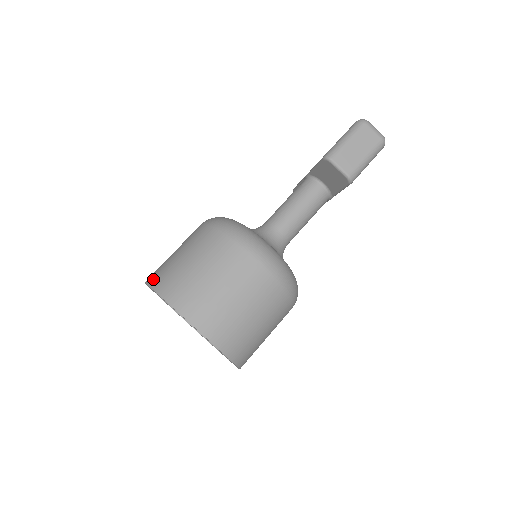
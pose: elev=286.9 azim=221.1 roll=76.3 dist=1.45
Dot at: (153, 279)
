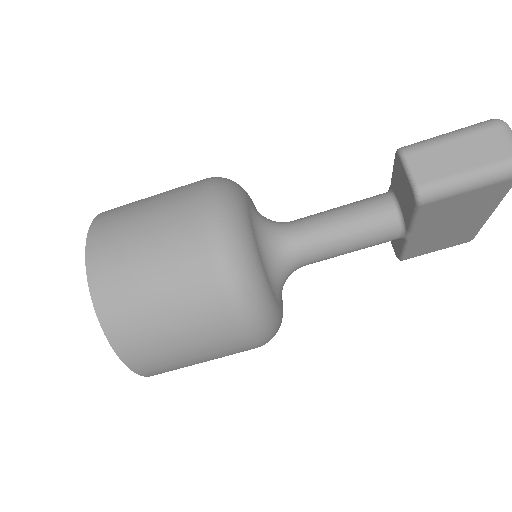
Dot at: occluded
